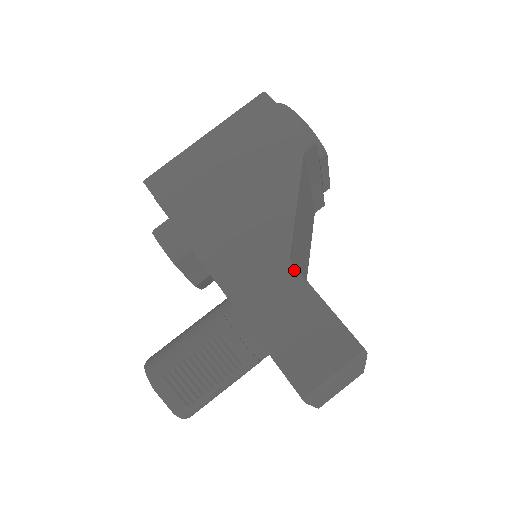
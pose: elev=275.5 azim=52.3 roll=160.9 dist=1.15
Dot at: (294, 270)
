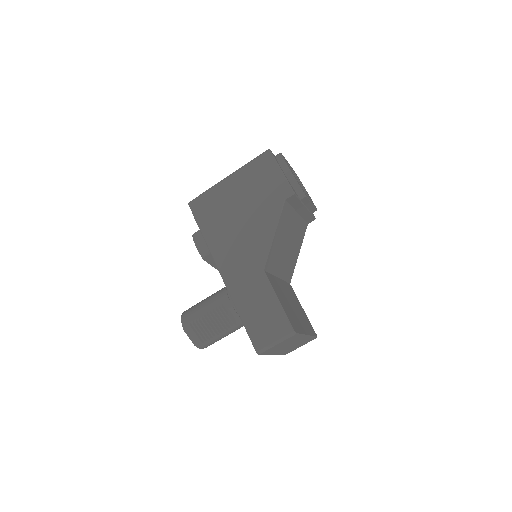
Dot at: (265, 277)
